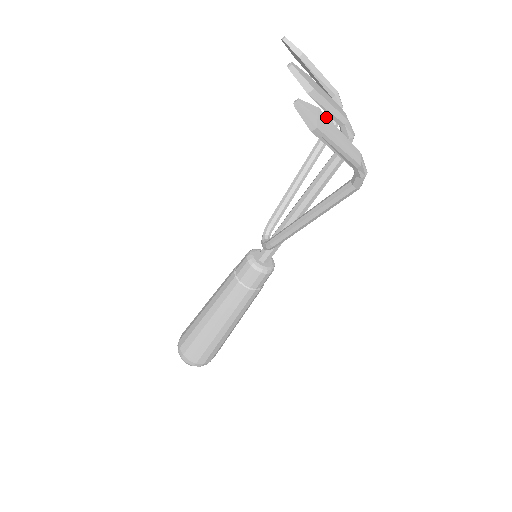
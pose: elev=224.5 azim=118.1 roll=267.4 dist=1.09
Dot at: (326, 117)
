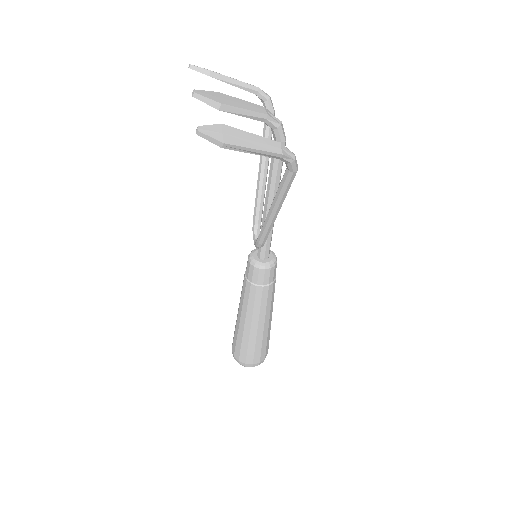
Dot at: (232, 128)
